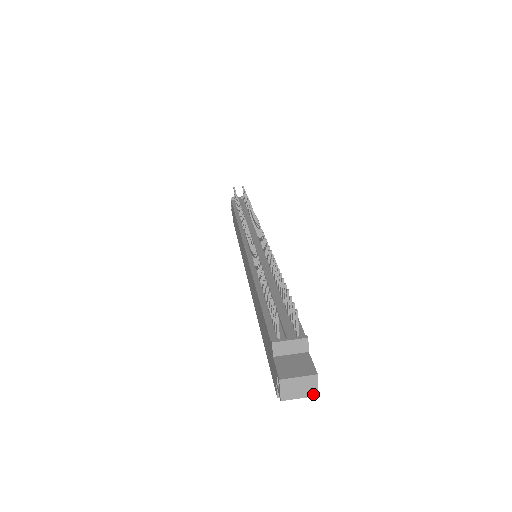
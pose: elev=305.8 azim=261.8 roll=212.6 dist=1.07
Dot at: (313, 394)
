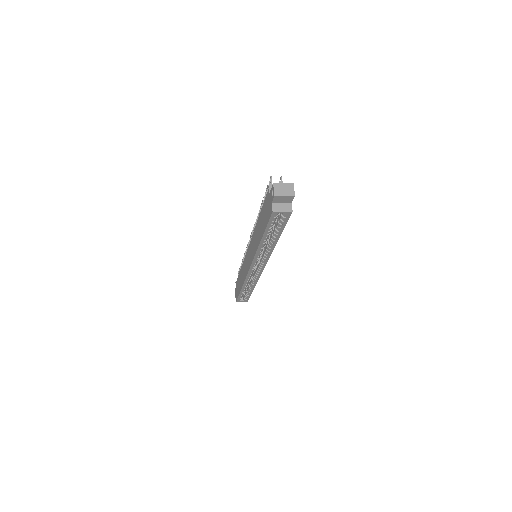
Dot at: (292, 194)
